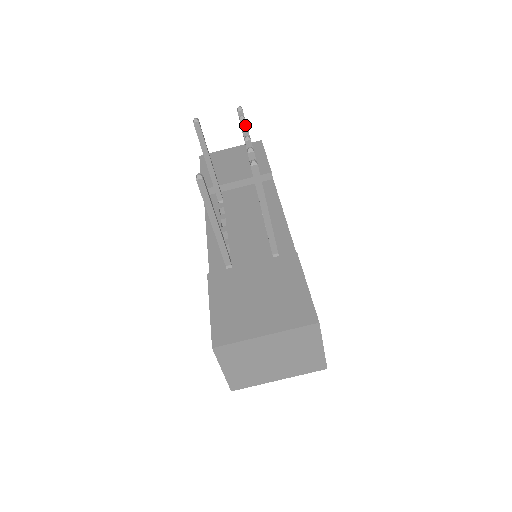
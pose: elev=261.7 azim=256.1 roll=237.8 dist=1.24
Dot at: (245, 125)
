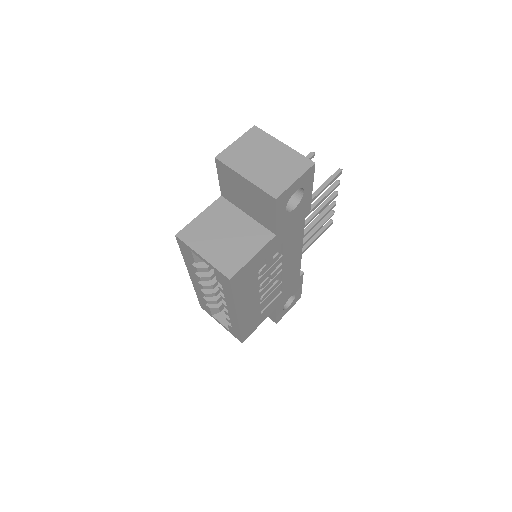
Dot at: occluded
